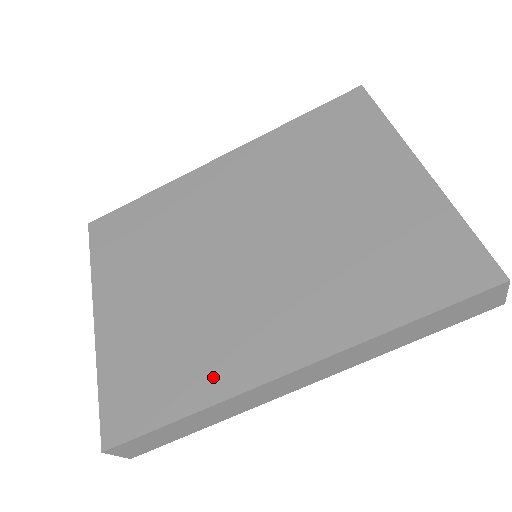
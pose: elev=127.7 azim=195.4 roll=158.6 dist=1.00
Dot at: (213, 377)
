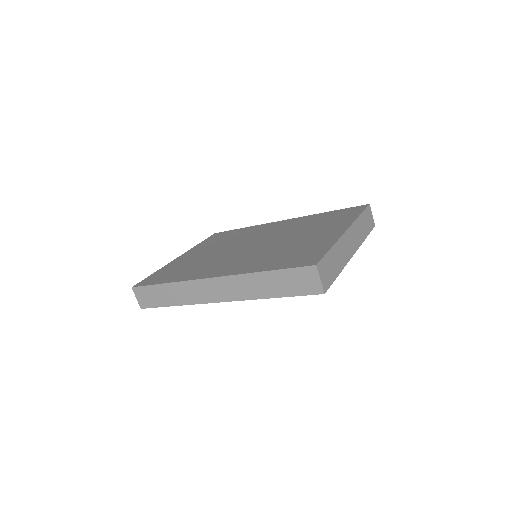
Dot at: (188, 275)
